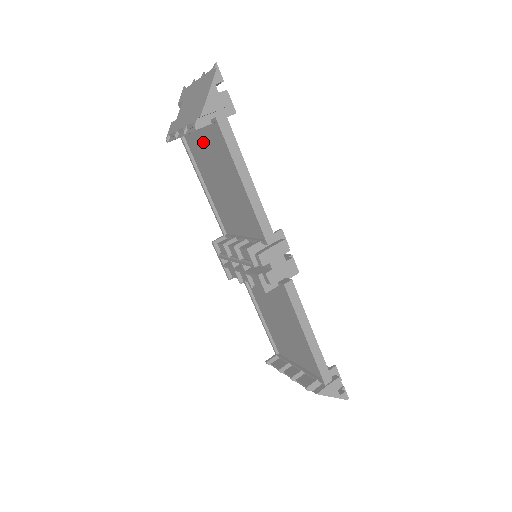
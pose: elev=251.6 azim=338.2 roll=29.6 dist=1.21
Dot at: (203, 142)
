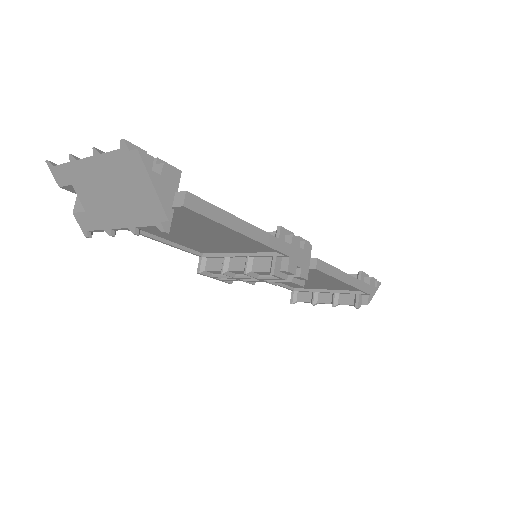
Dot at: occluded
